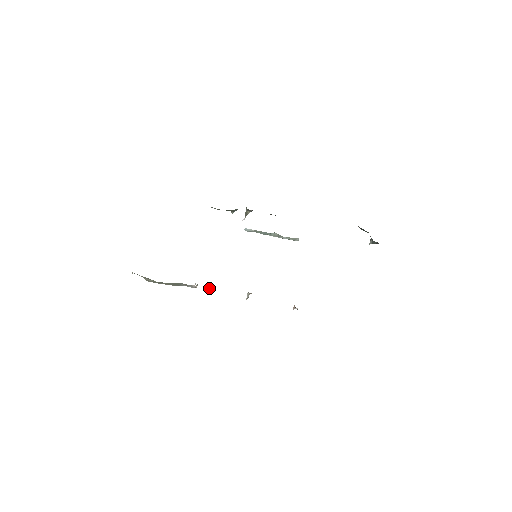
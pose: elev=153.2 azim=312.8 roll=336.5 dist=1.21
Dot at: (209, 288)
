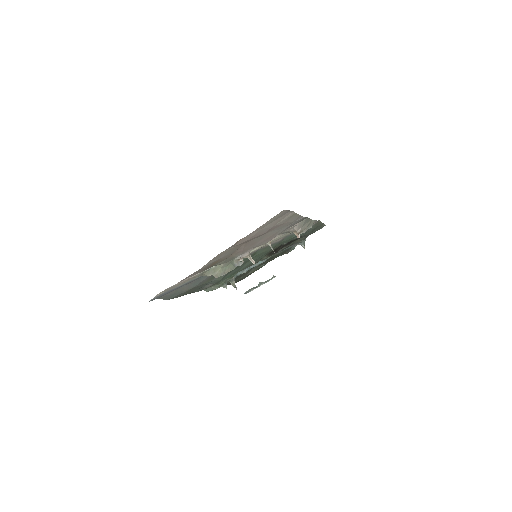
Dot at: (250, 258)
